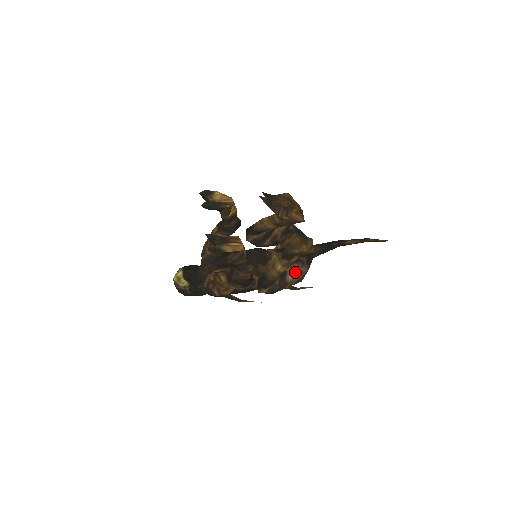
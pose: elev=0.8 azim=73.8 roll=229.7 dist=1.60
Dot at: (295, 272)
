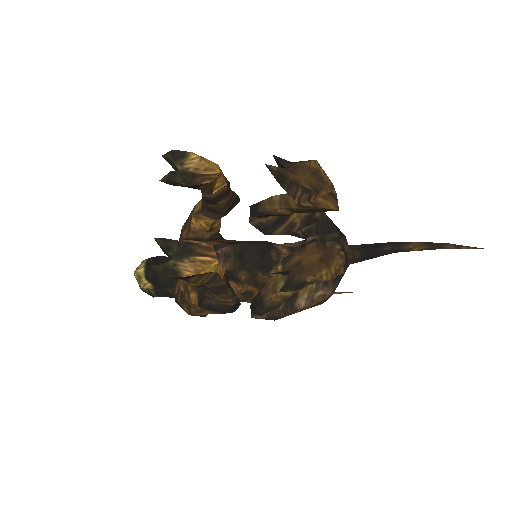
Dot at: (311, 295)
